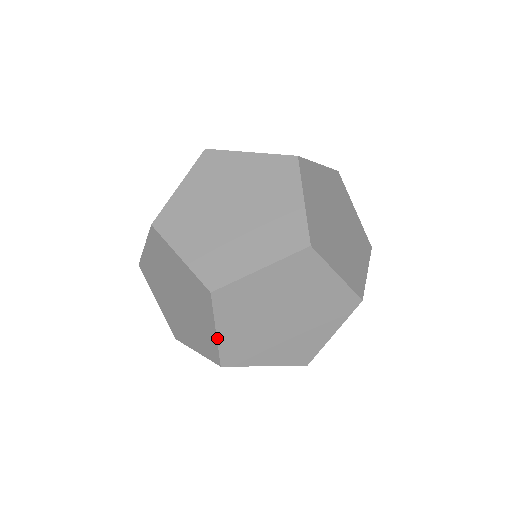
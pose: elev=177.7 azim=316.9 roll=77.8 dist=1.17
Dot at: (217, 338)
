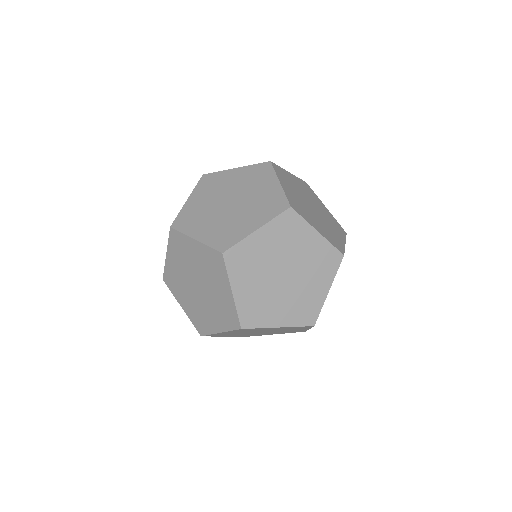
Dot at: (251, 234)
